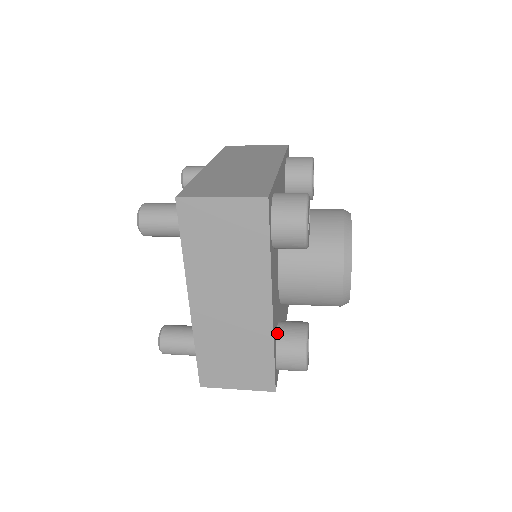
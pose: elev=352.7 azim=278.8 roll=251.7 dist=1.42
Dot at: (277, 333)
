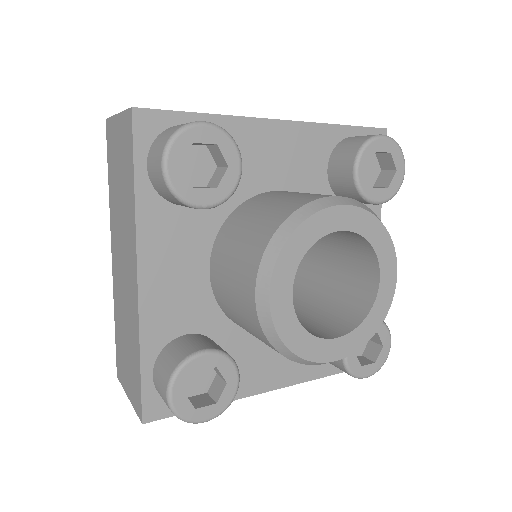
Dot at: (173, 340)
